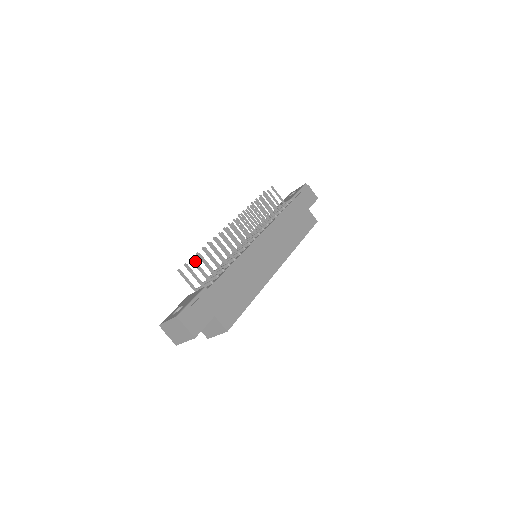
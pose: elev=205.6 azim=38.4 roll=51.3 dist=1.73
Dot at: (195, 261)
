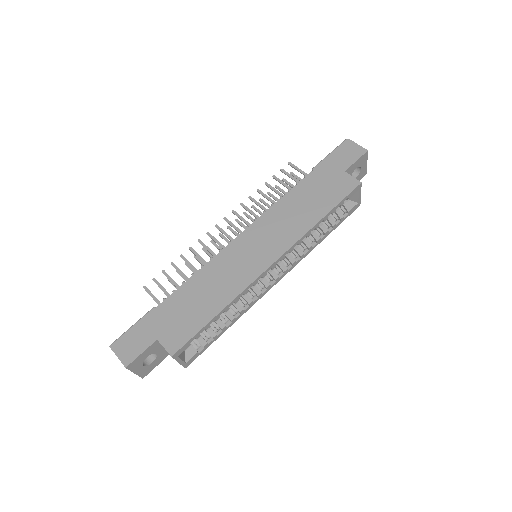
Dot at: (156, 280)
